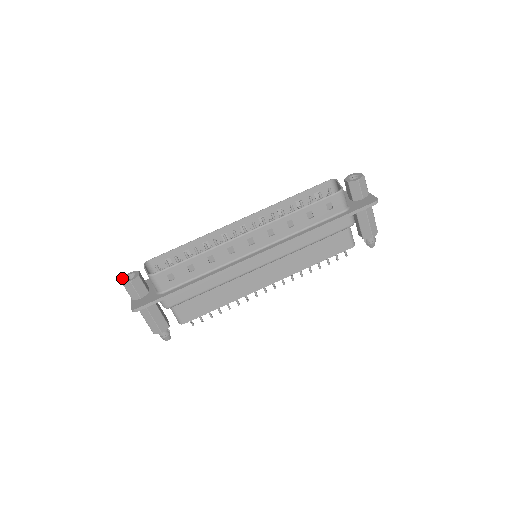
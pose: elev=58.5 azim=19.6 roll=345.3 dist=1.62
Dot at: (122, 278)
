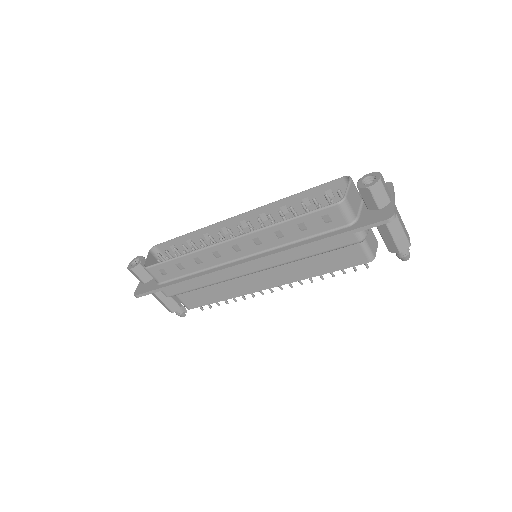
Dot at: occluded
